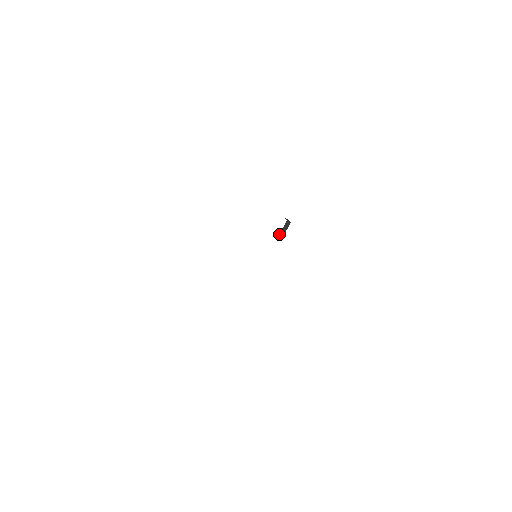
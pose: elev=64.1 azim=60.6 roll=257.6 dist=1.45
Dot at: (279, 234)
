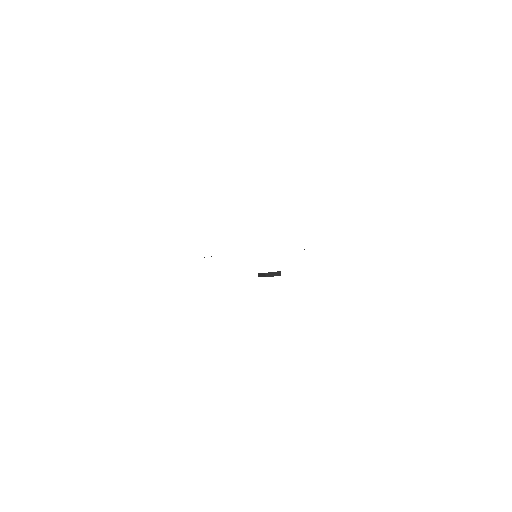
Dot at: occluded
